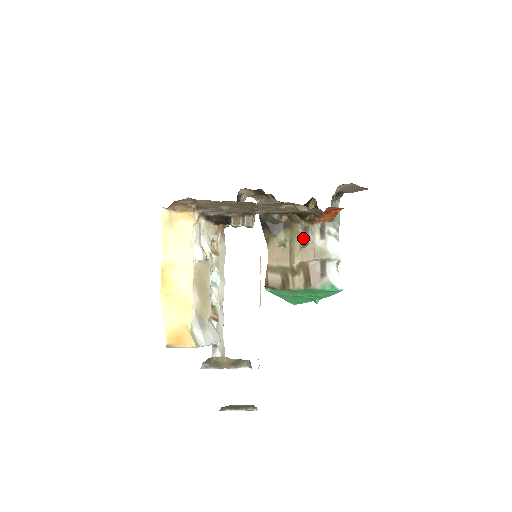
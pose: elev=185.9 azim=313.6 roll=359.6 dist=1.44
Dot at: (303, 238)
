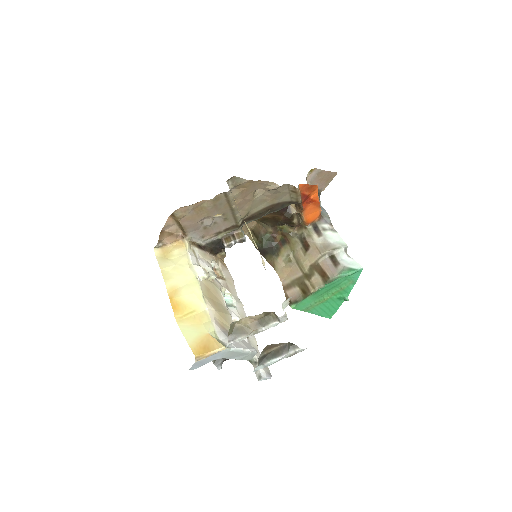
Dot at: (303, 244)
